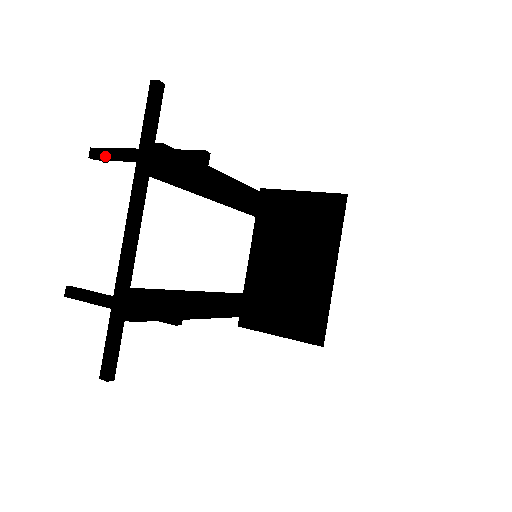
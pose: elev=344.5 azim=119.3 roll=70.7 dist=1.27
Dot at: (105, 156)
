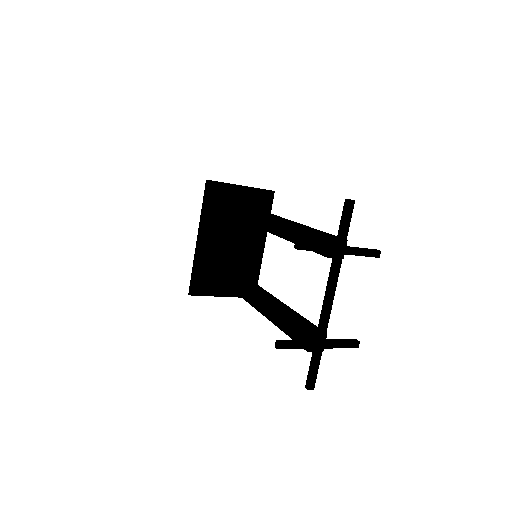
Dot at: (312, 249)
